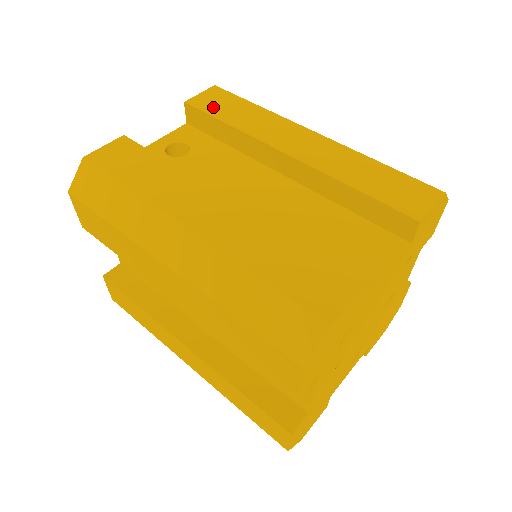
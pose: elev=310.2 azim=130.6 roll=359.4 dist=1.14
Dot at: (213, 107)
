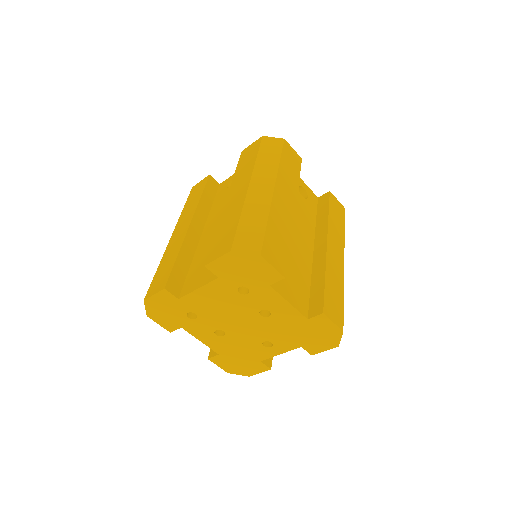
Dot at: (244, 157)
